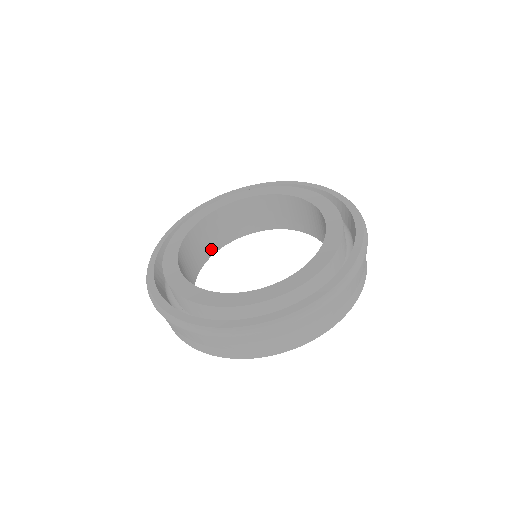
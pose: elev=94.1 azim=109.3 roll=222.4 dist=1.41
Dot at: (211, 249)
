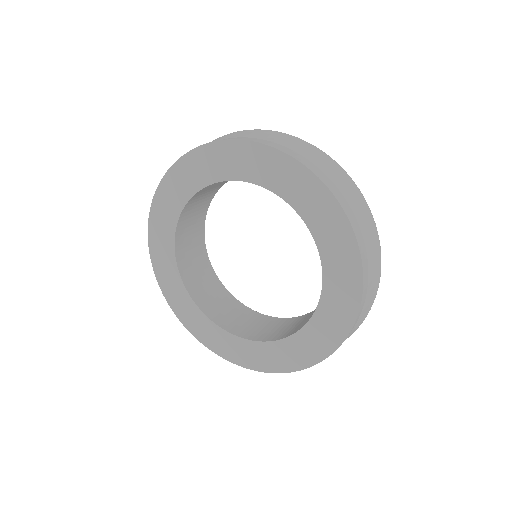
Dot at: (200, 300)
